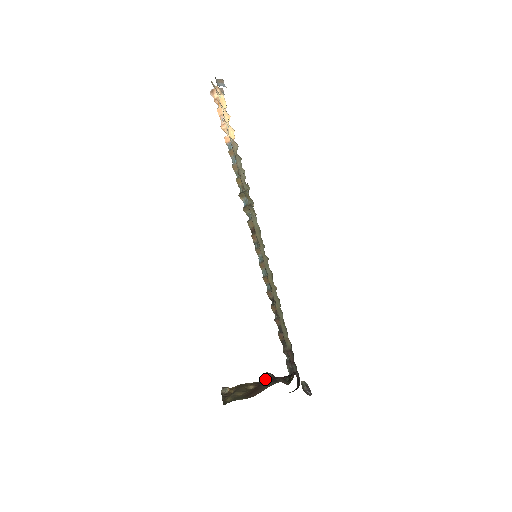
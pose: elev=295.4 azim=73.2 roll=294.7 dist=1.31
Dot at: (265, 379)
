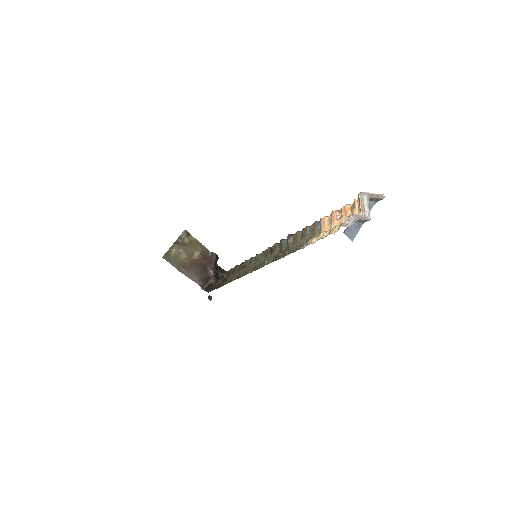
Dot at: (212, 255)
